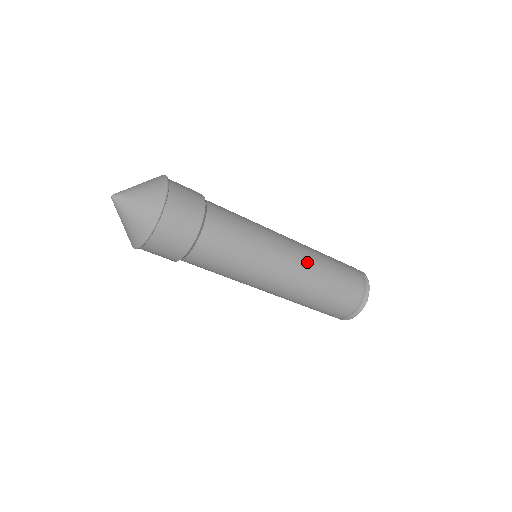
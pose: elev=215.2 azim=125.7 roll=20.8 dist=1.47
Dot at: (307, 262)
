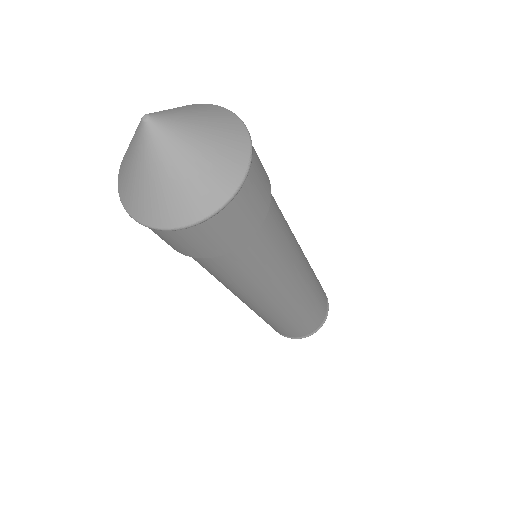
Dot at: occluded
